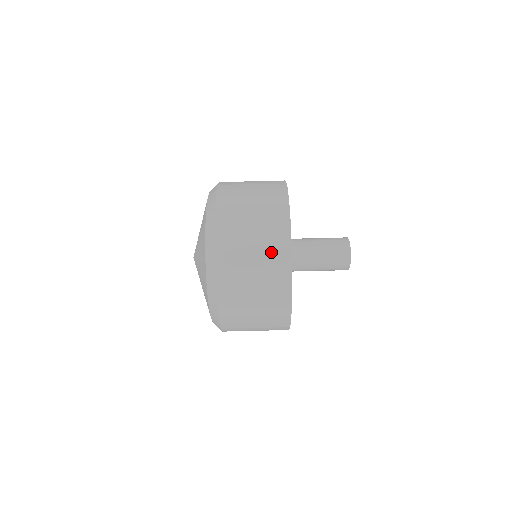
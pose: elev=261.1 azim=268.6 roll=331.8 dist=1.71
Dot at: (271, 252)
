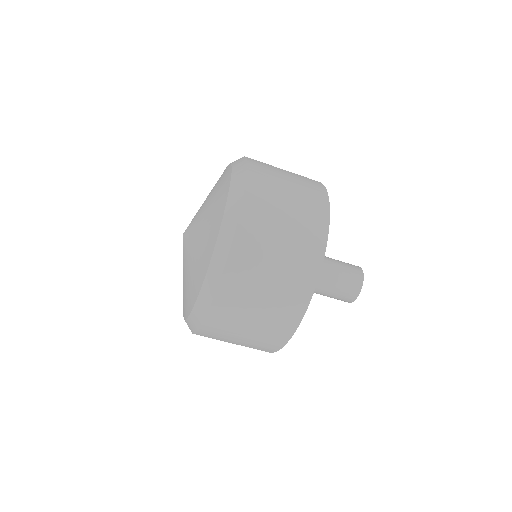
Dot at: (304, 234)
